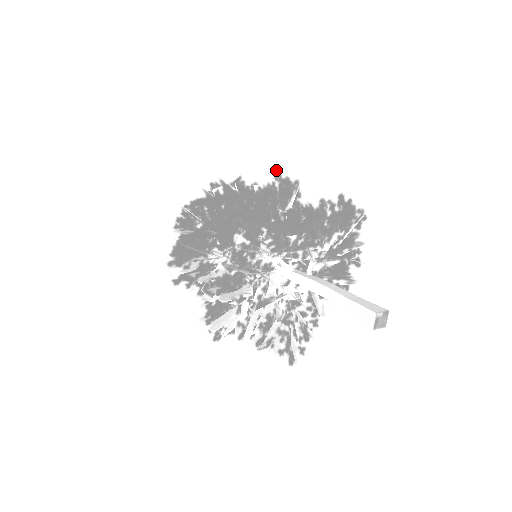
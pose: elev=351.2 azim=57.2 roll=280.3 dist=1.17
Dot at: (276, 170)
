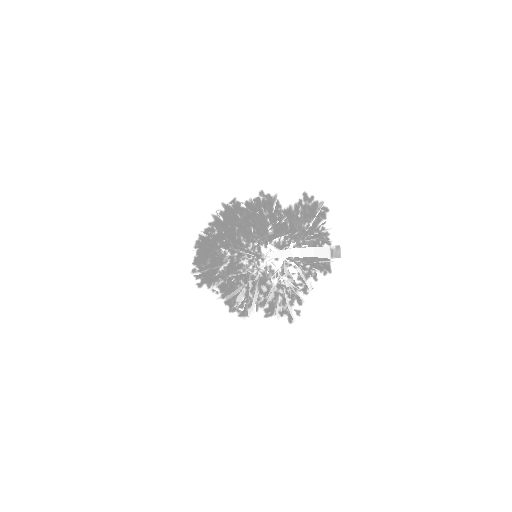
Dot at: (259, 189)
